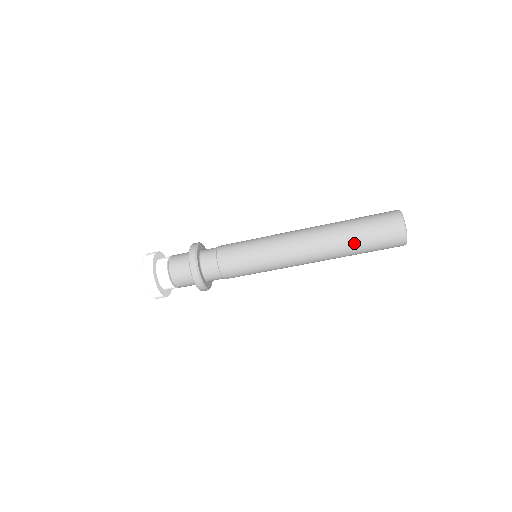
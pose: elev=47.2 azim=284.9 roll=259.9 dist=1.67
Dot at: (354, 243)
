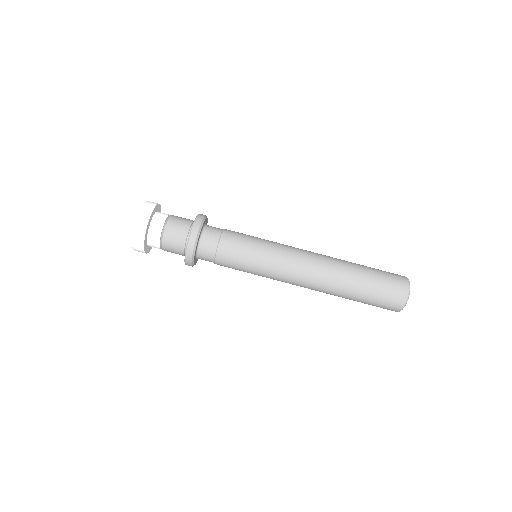
Dot at: (358, 284)
